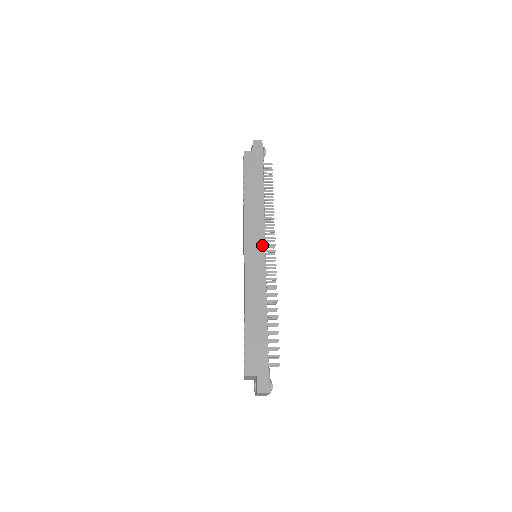
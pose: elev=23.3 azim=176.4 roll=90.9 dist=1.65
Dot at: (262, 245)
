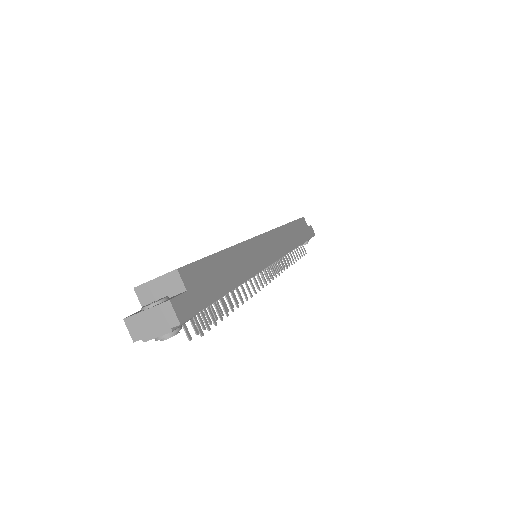
Dot at: (278, 255)
